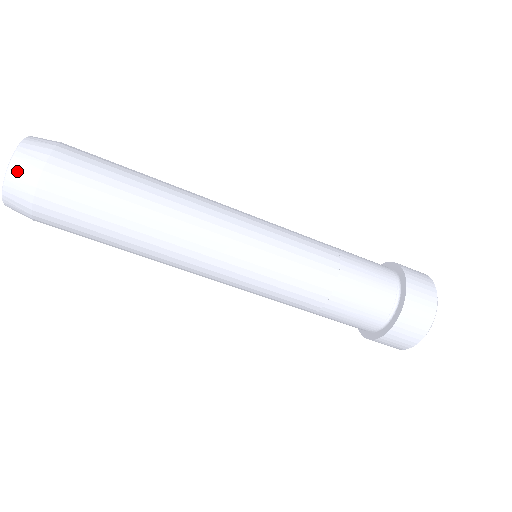
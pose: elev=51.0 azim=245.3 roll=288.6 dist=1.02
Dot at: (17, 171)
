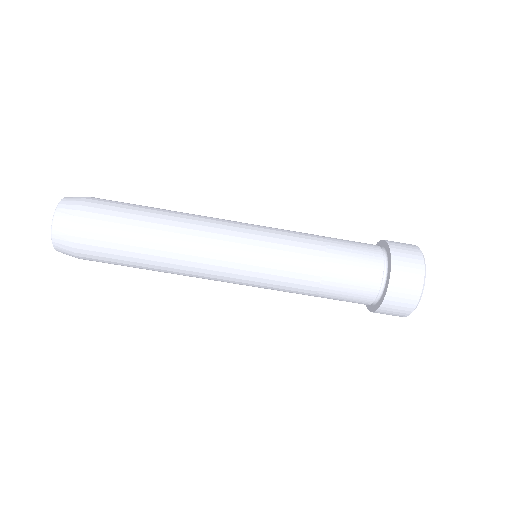
Dot at: (58, 243)
